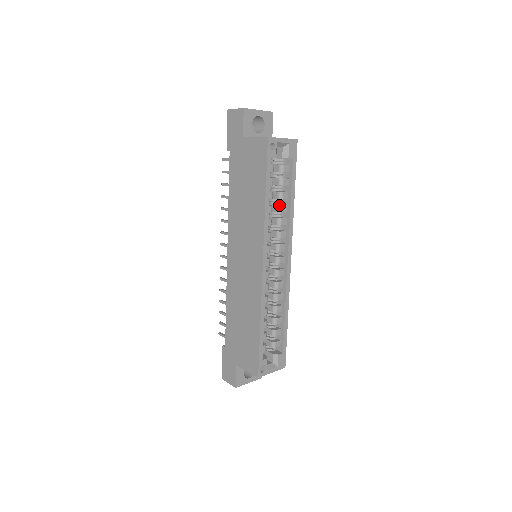
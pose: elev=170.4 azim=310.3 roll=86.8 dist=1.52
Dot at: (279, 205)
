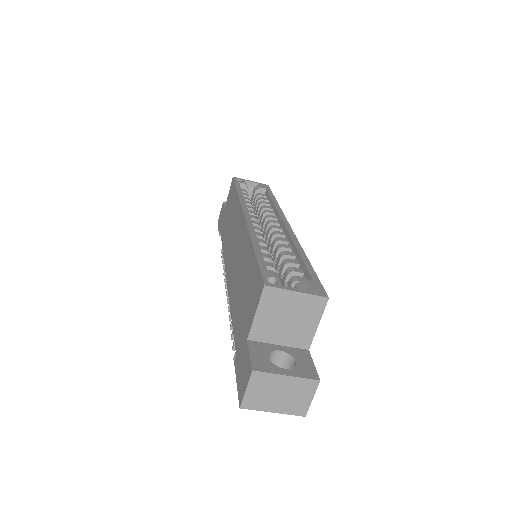
Dot at: (261, 206)
